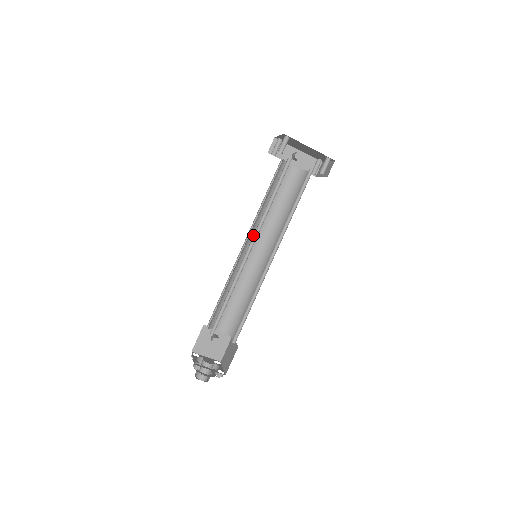
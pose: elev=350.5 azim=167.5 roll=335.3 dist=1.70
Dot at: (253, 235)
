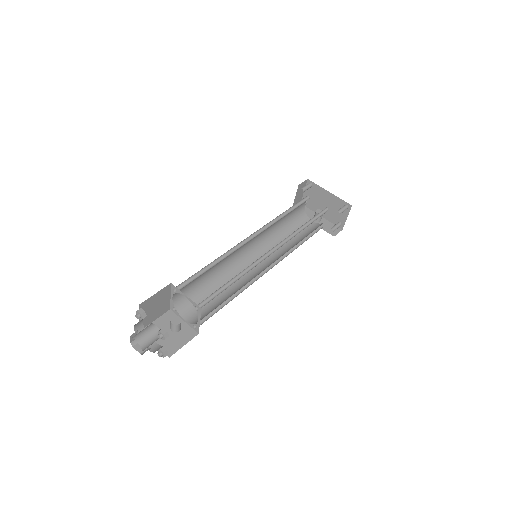
Dot at: (259, 230)
